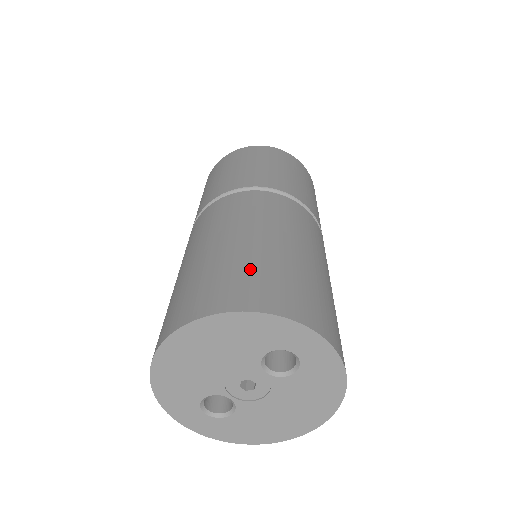
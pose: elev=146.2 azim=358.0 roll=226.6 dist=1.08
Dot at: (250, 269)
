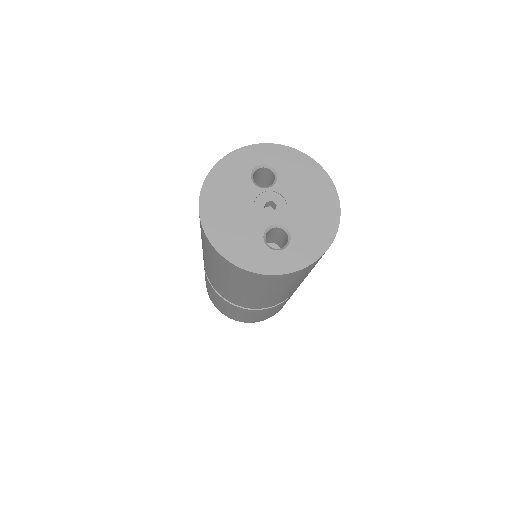
Dot at: occluded
